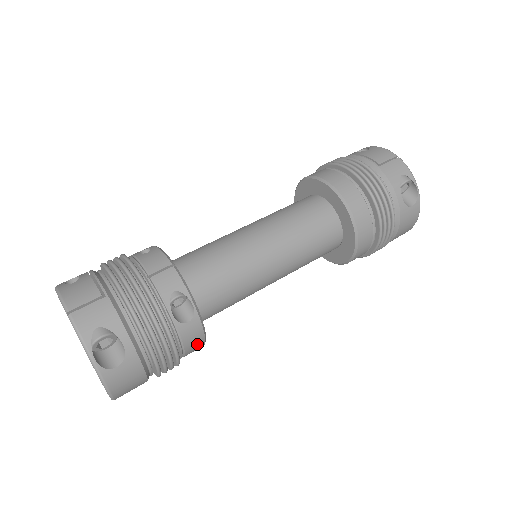
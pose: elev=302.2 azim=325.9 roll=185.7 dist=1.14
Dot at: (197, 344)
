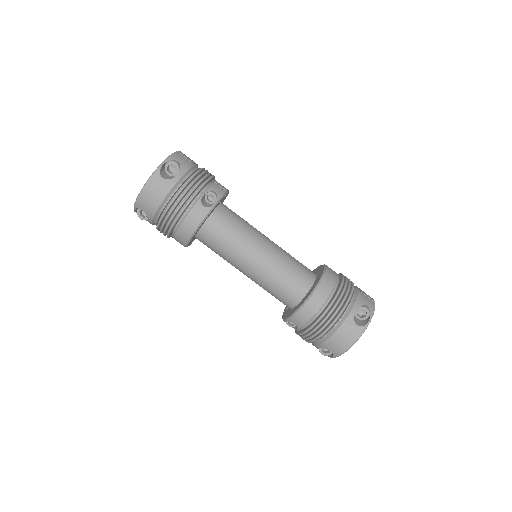
Dot at: (192, 225)
